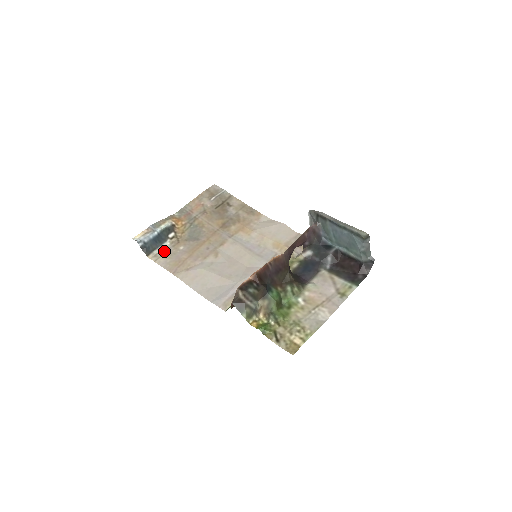
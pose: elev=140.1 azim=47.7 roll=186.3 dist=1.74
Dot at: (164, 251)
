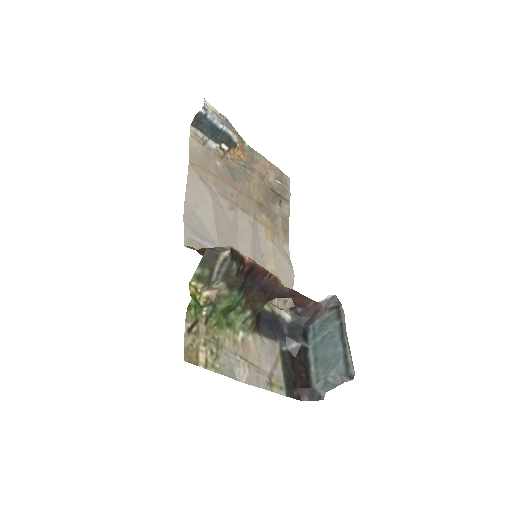
Dot at: (205, 143)
